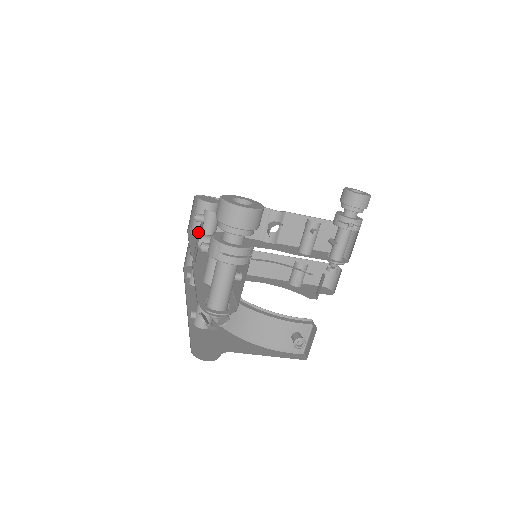
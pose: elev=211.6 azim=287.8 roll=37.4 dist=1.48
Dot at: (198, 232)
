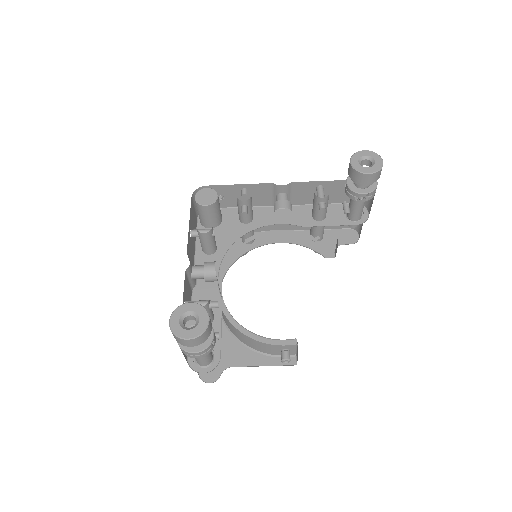
Dot at: (205, 225)
